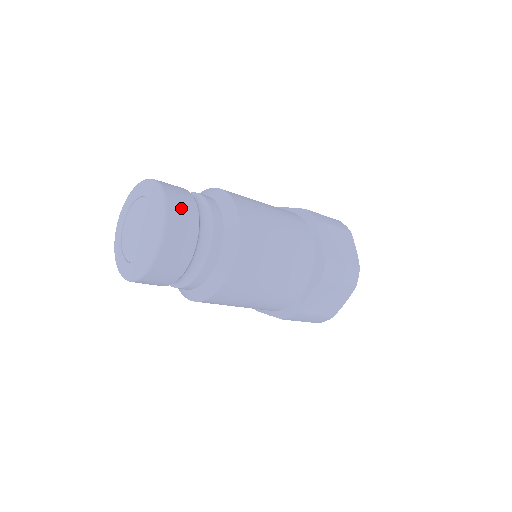
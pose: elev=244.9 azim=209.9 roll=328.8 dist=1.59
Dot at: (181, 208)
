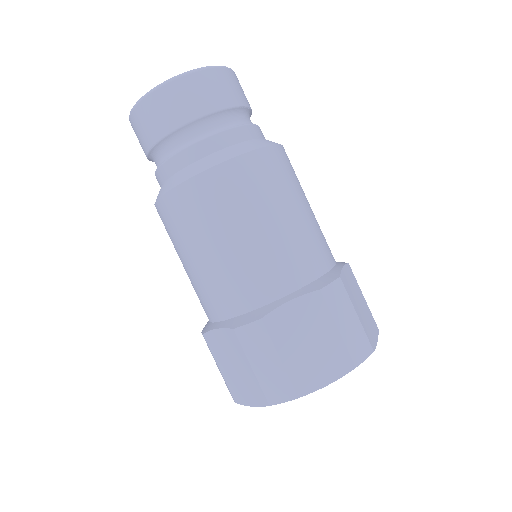
Dot at: (239, 86)
